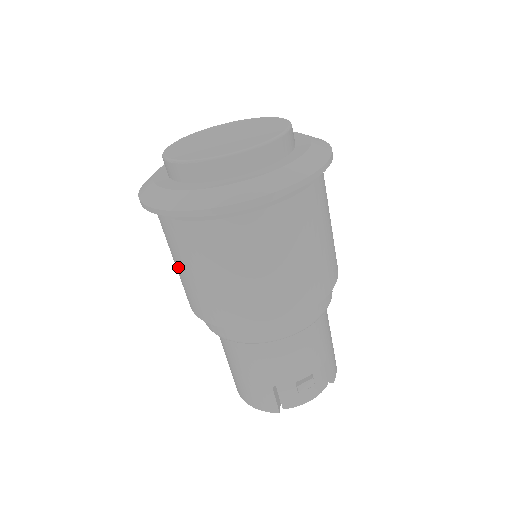
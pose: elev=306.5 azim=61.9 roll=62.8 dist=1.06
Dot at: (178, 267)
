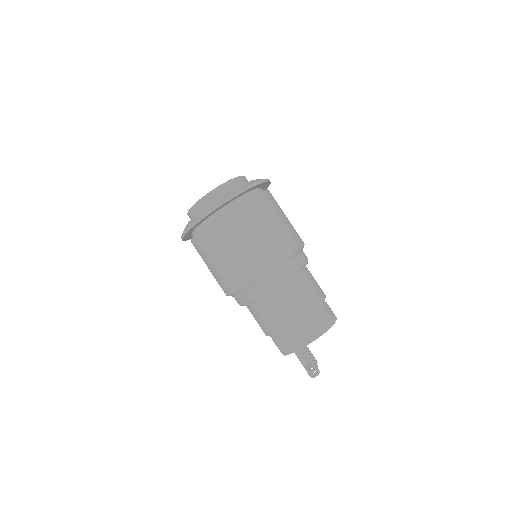
Dot at: (247, 241)
